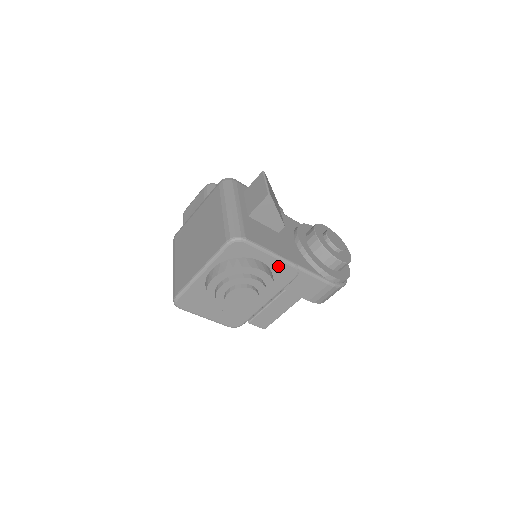
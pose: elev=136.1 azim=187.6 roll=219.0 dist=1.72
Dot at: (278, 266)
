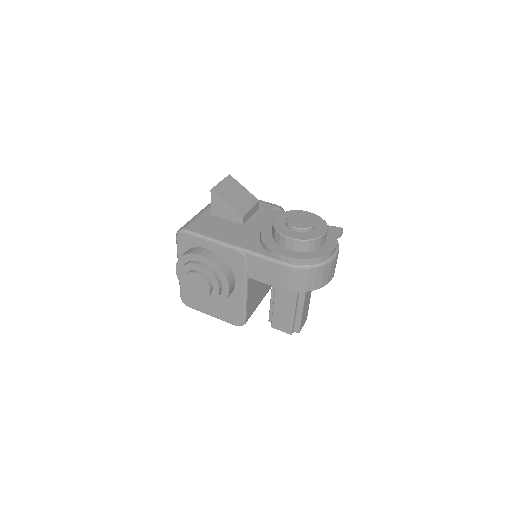
Dot at: (224, 251)
